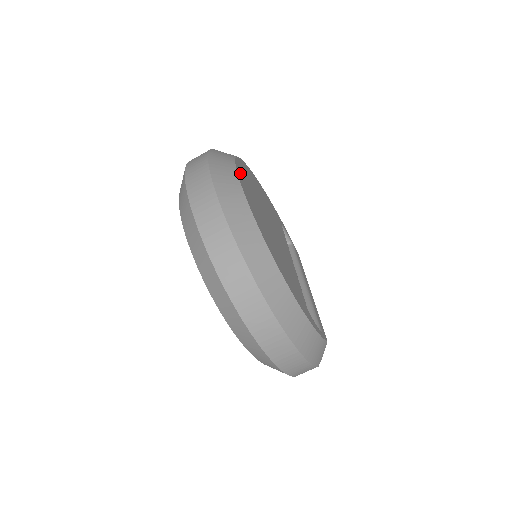
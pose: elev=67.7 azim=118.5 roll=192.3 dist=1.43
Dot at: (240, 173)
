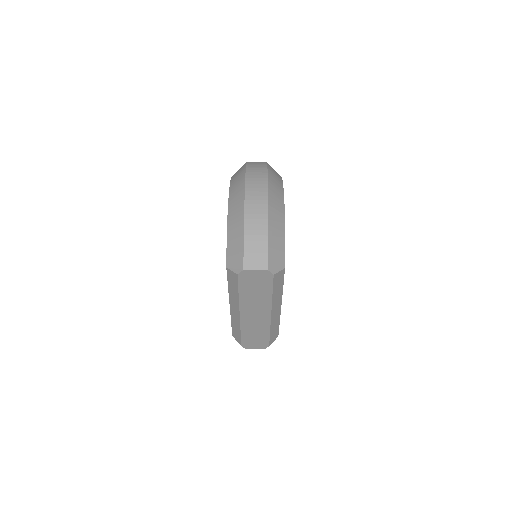
Dot at: occluded
